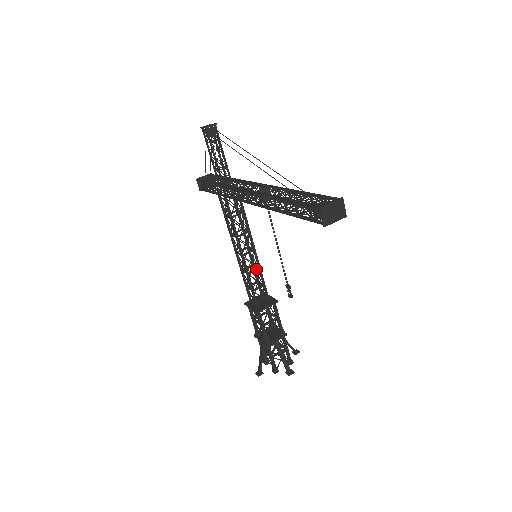
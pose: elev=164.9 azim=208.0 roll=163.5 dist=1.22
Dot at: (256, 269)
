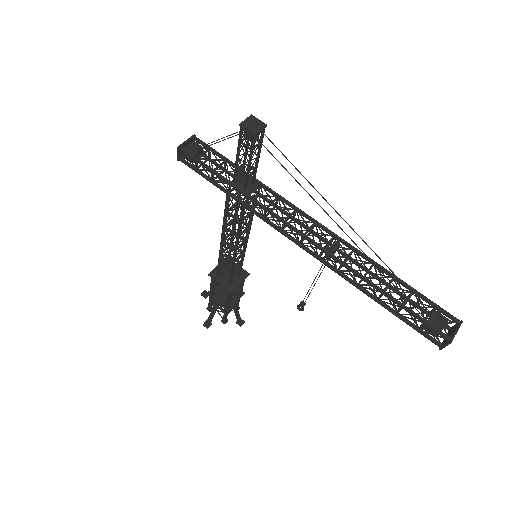
Dot at: (241, 255)
